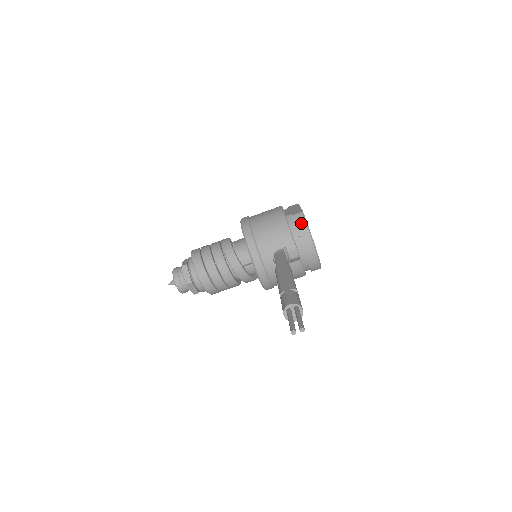
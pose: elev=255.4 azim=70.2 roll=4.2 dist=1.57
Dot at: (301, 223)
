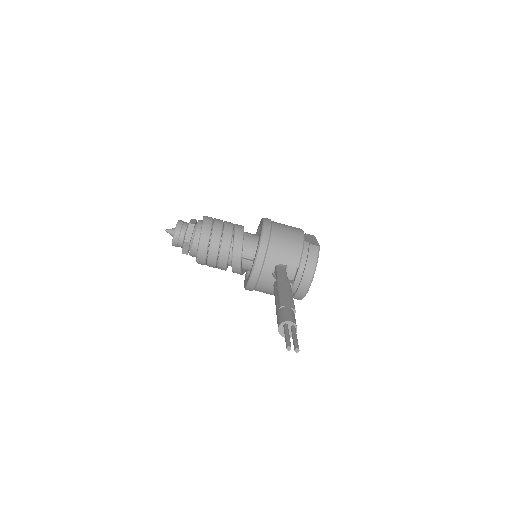
Dot at: (314, 255)
